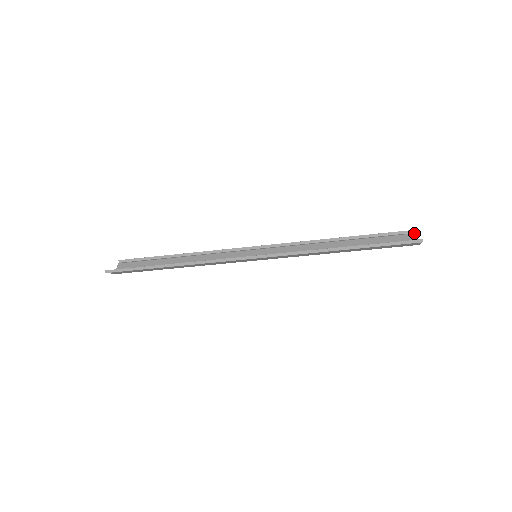
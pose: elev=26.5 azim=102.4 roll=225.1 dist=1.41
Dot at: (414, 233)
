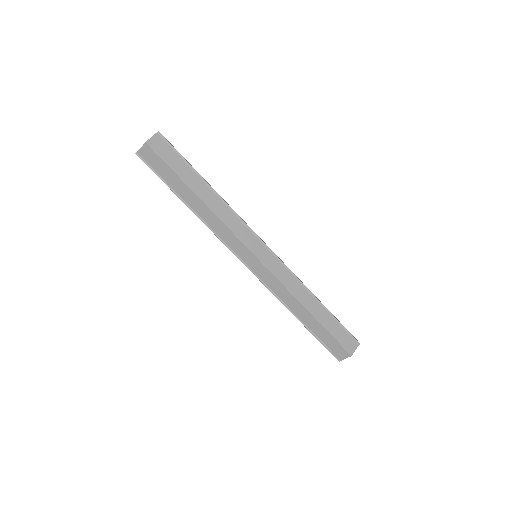
Dot at: (339, 359)
